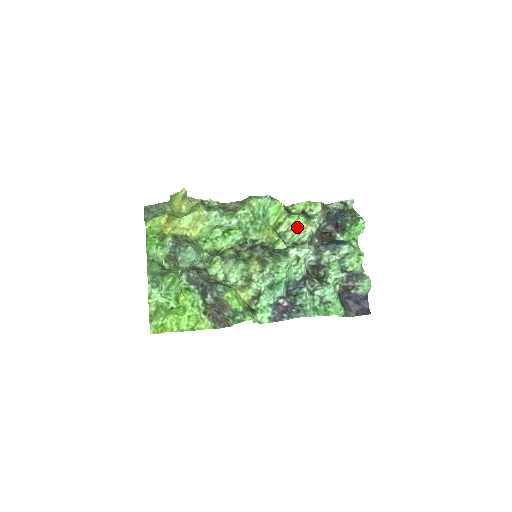
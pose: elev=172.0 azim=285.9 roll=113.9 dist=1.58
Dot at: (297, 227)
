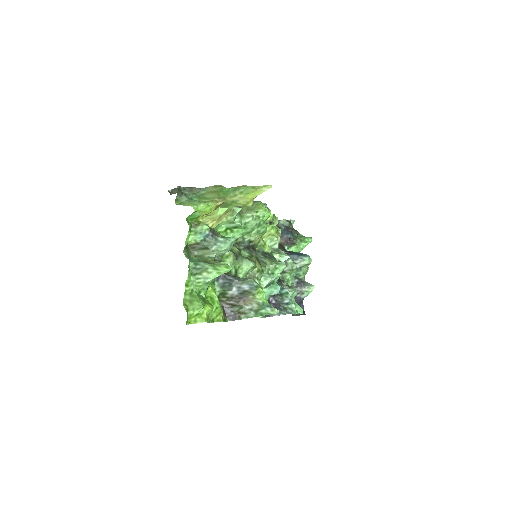
Dot at: (271, 235)
